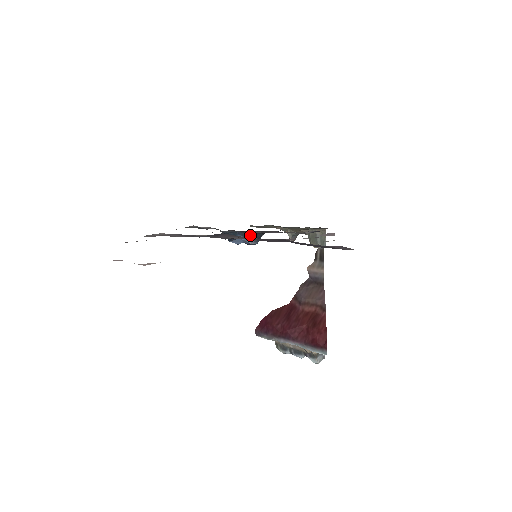
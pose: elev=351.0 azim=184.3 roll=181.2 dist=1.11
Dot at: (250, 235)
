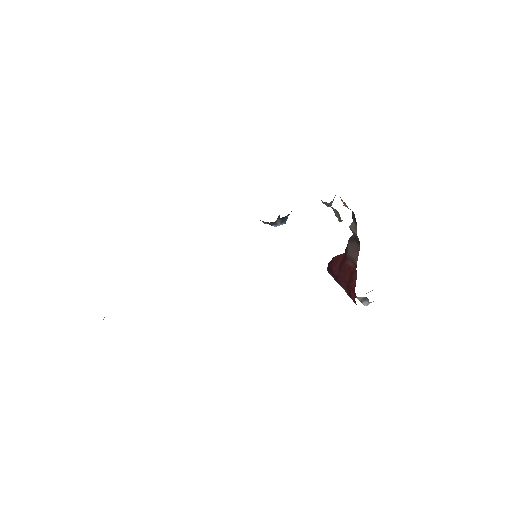
Dot at: (271, 223)
